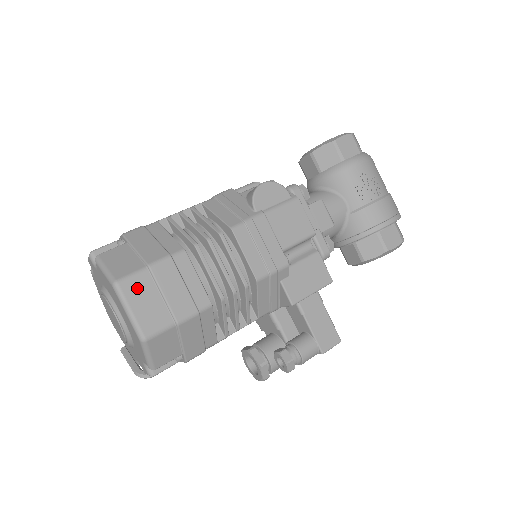
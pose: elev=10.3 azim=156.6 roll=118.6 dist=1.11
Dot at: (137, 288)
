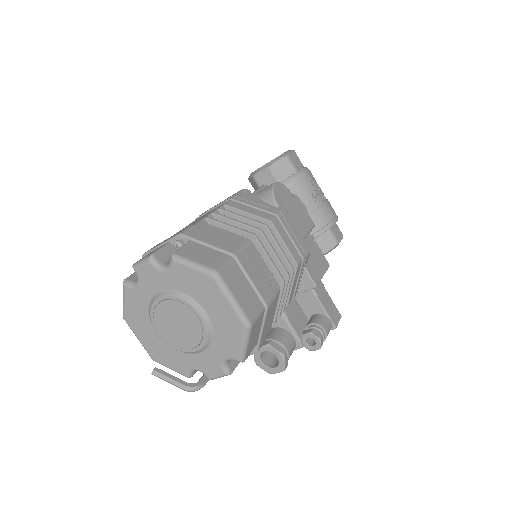
Dot at: (232, 276)
